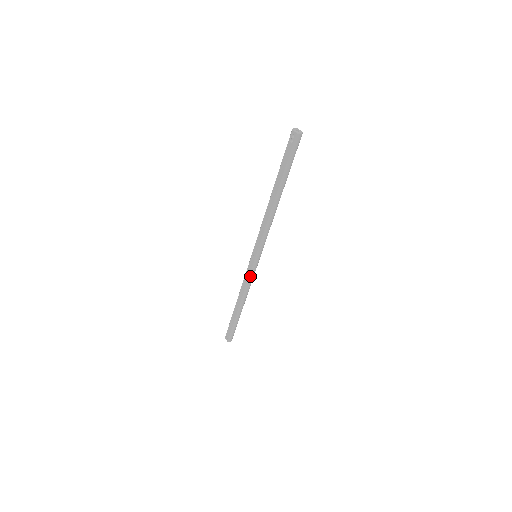
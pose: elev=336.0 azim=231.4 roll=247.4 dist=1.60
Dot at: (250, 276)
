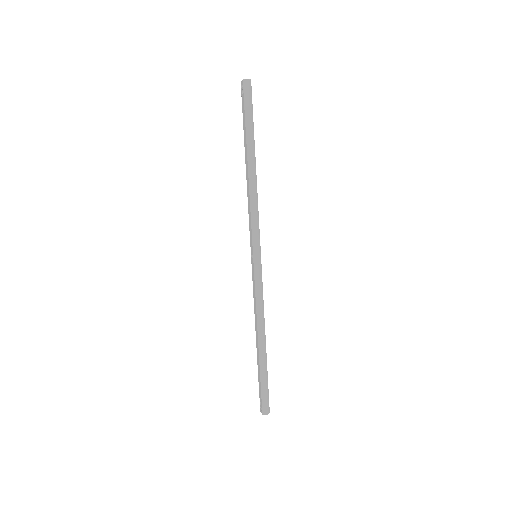
Dot at: (256, 286)
